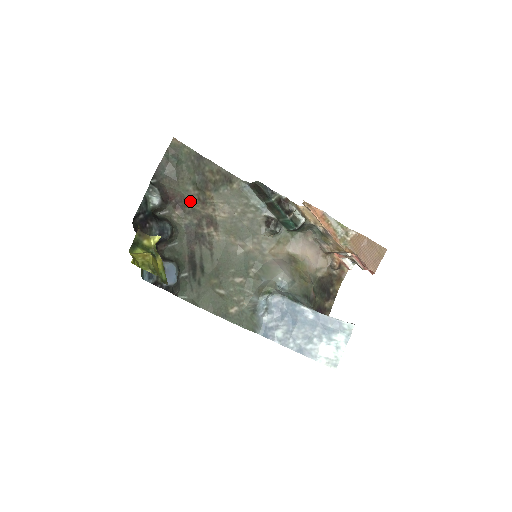
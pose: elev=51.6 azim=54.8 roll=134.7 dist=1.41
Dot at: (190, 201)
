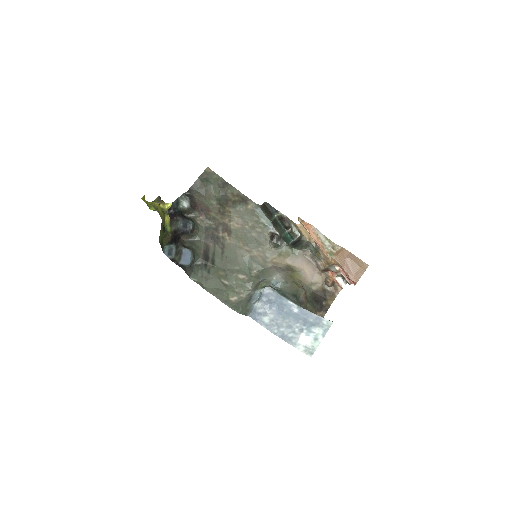
Dot at: (212, 211)
